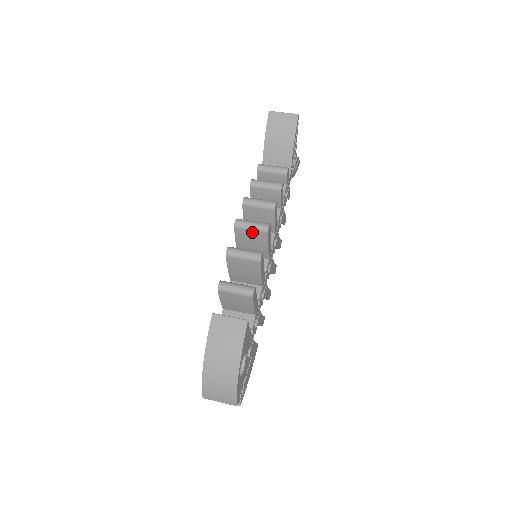
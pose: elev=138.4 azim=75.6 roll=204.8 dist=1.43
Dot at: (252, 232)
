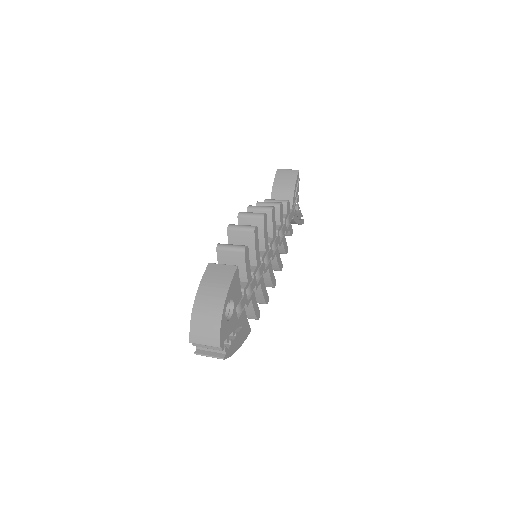
Dot at: (251, 219)
